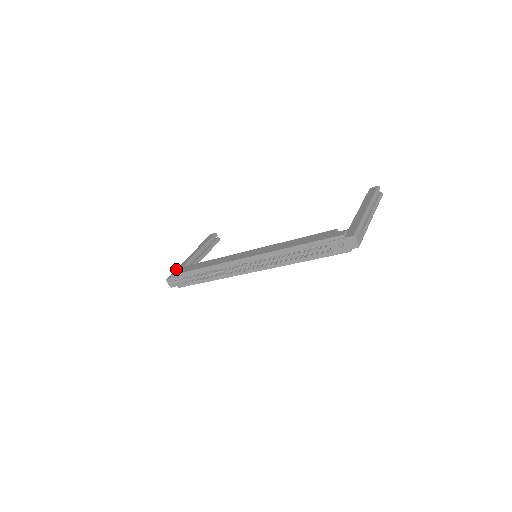
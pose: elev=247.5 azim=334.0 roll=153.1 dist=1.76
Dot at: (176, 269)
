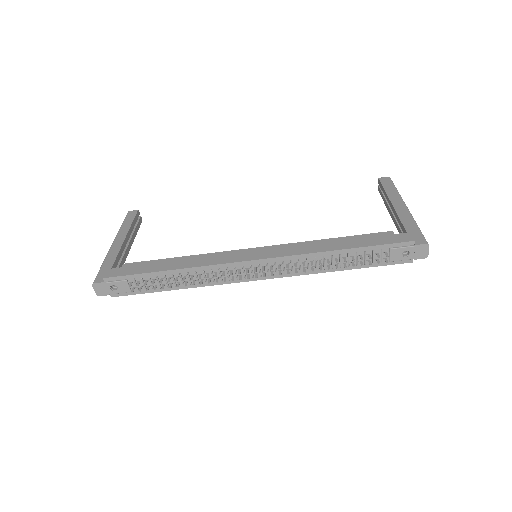
Dot at: (103, 266)
